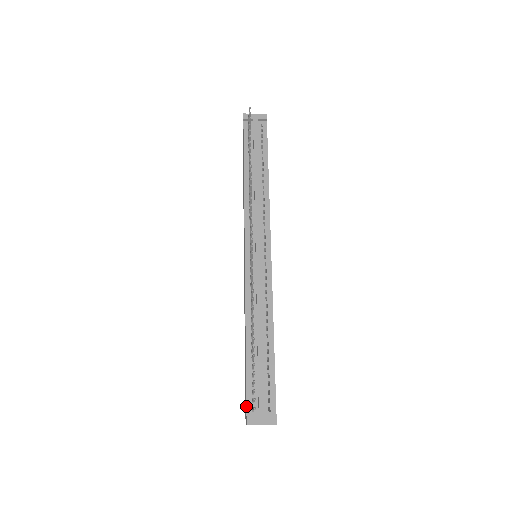
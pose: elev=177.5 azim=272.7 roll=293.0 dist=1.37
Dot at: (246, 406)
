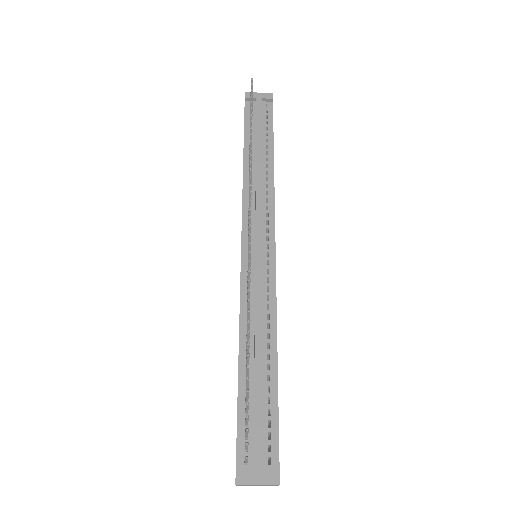
Dot at: (236, 456)
